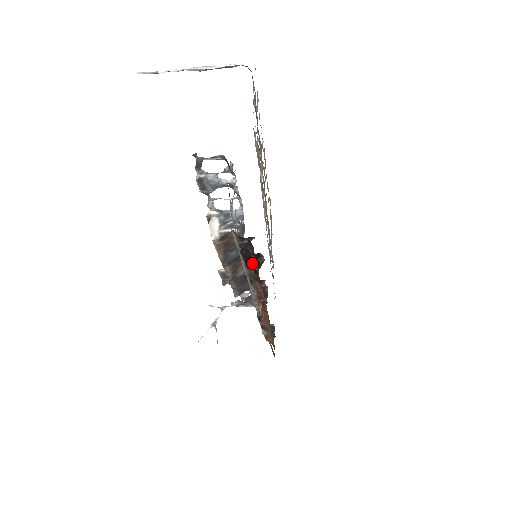
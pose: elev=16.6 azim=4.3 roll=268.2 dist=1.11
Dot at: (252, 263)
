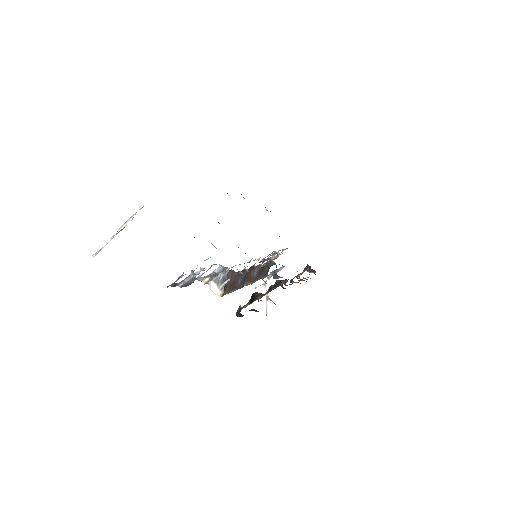
Dot at: (252, 310)
